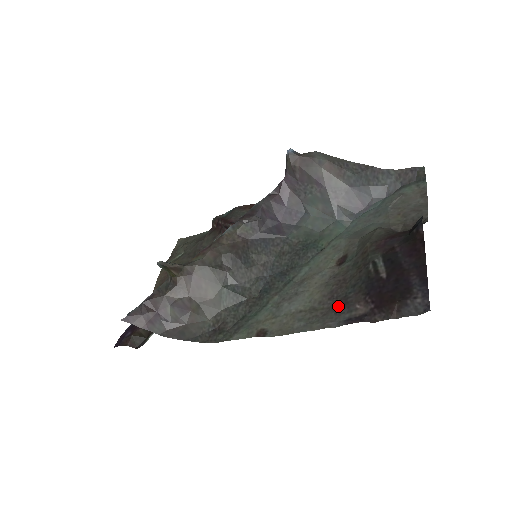
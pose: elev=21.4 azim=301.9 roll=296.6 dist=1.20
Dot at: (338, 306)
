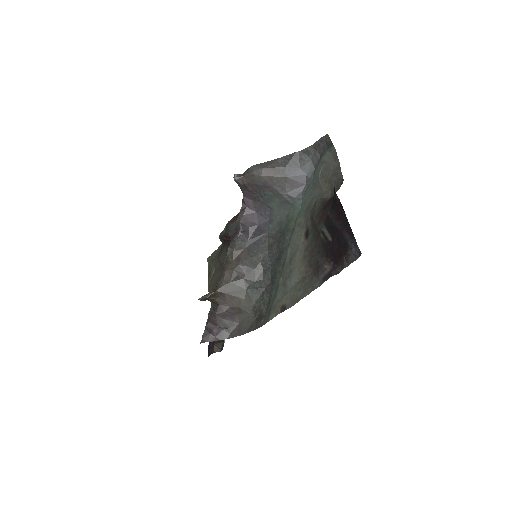
Dot at: (316, 271)
